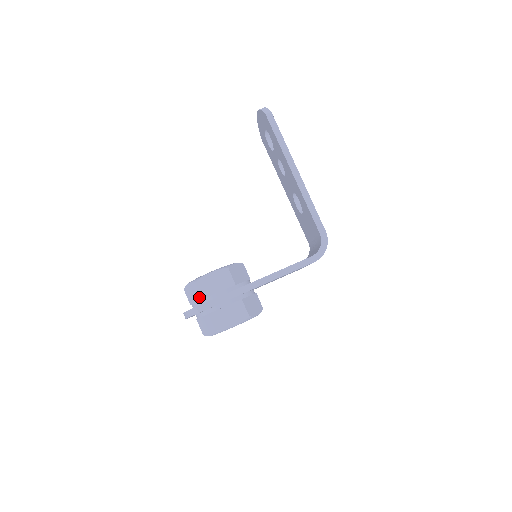
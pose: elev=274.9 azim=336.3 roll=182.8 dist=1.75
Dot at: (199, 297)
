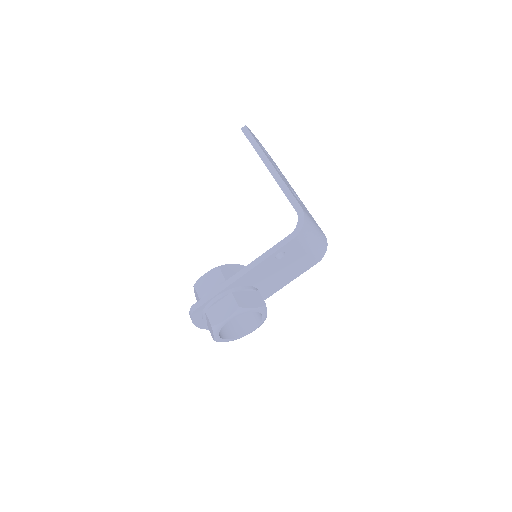
Dot at: occluded
